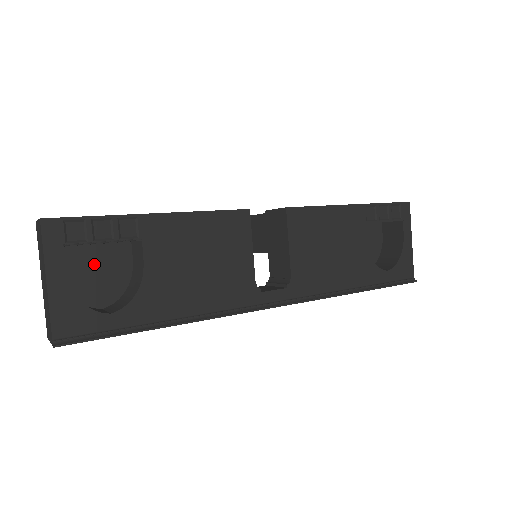
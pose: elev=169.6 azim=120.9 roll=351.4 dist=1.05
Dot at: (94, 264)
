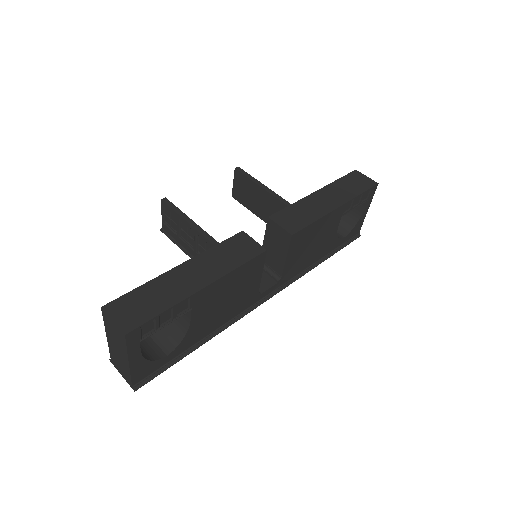
Dot at: occluded
